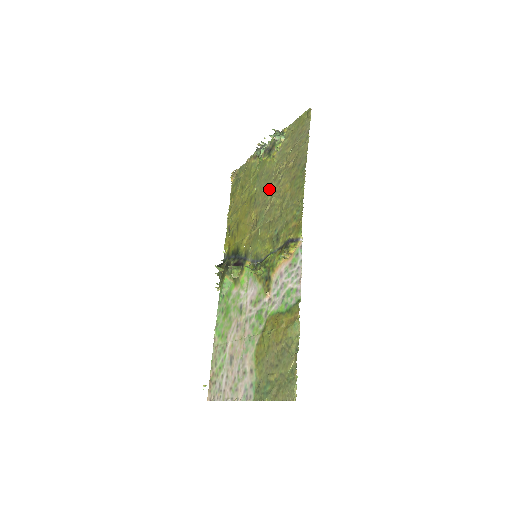
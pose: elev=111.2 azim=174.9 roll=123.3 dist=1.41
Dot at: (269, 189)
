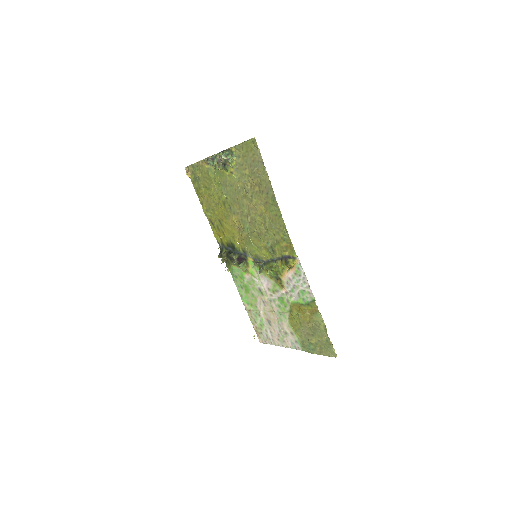
Dot at: (242, 203)
